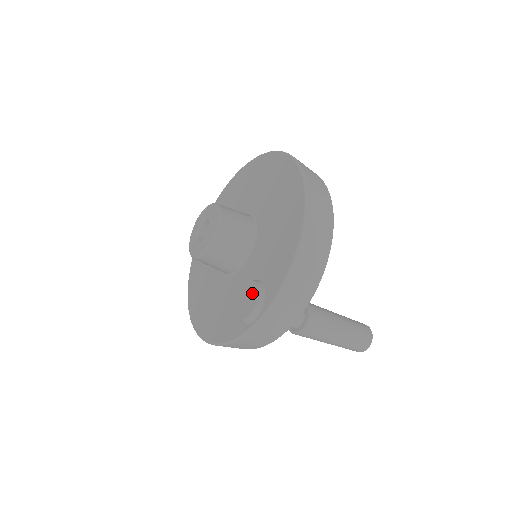
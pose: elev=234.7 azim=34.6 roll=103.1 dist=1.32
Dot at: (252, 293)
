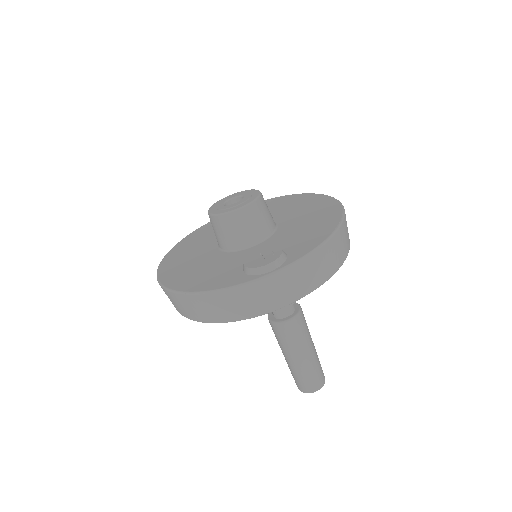
Dot at: (273, 252)
